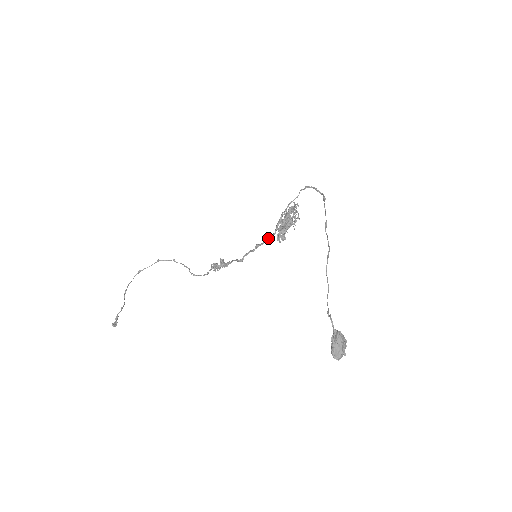
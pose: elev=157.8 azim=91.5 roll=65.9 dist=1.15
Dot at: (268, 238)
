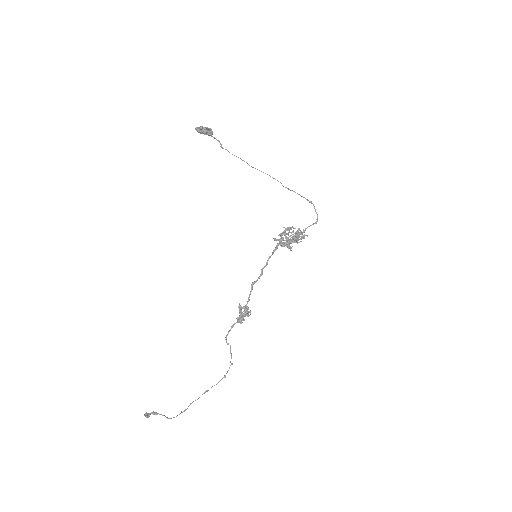
Dot at: (274, 251)
